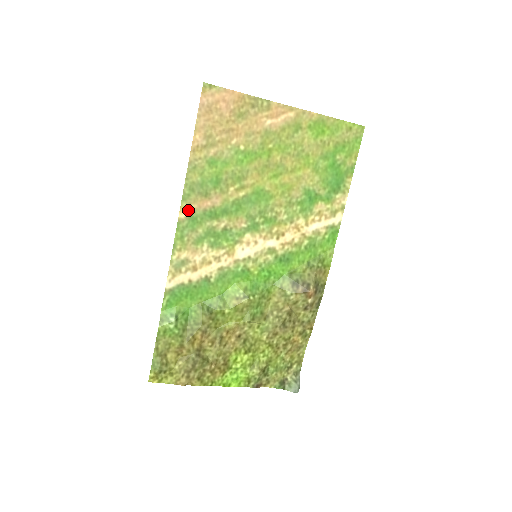
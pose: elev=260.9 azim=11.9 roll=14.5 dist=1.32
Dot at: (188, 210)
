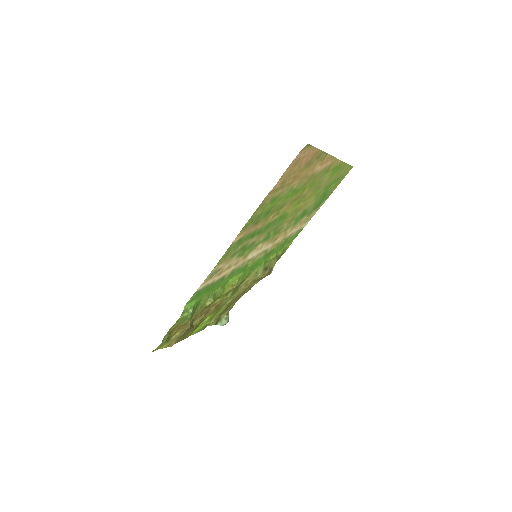
Dot at: (241, 235)
